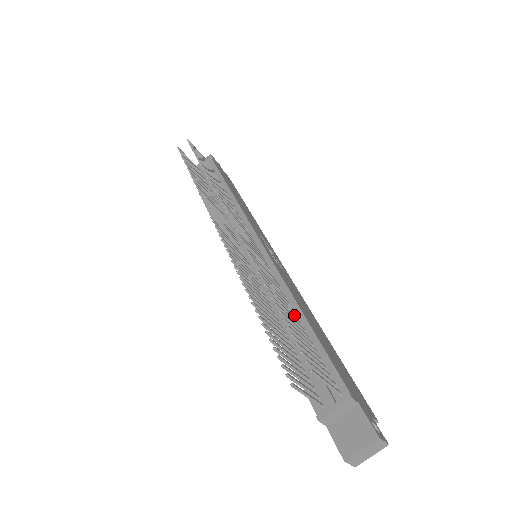
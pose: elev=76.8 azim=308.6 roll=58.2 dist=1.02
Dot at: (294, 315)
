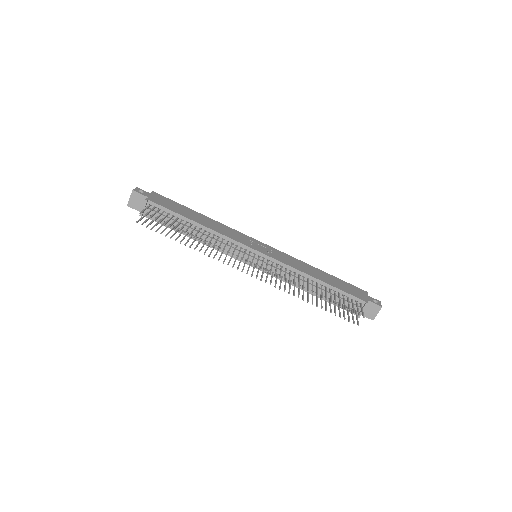
Dot at: (317, 284)
